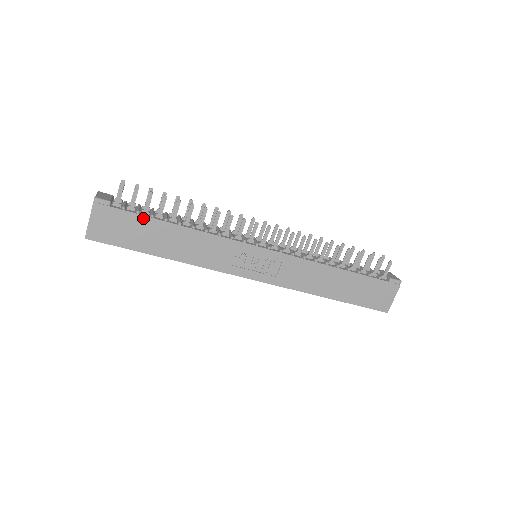
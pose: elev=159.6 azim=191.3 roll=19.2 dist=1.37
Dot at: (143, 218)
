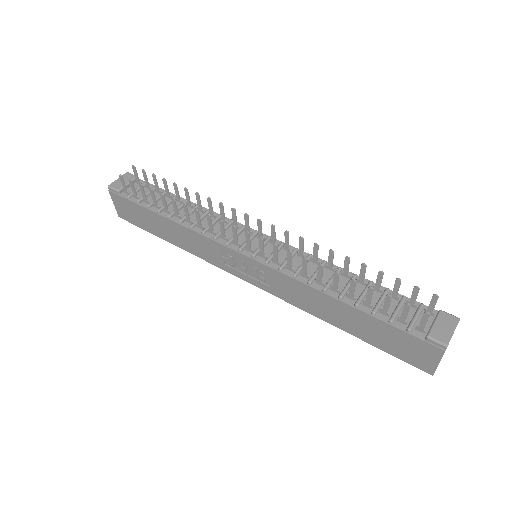
Dot at: (142, 208)
